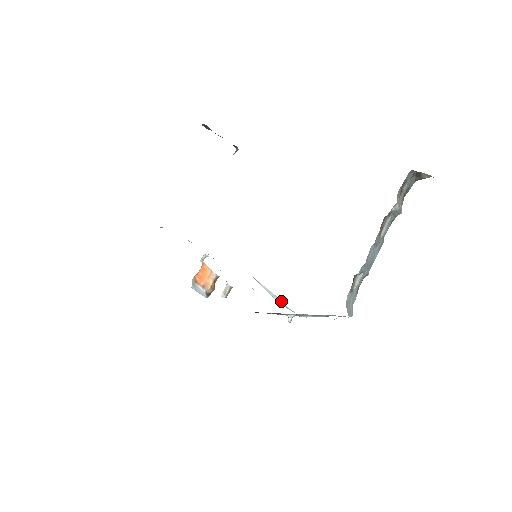
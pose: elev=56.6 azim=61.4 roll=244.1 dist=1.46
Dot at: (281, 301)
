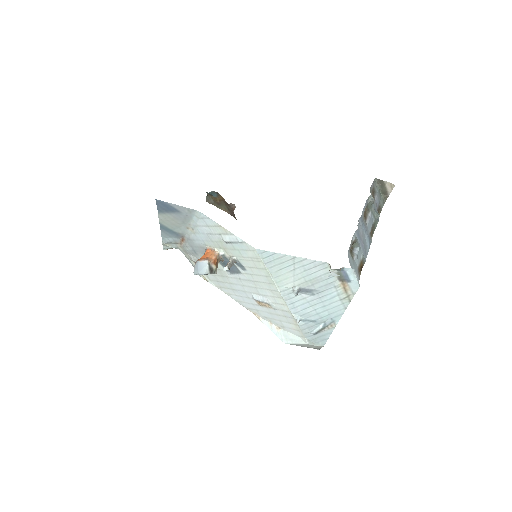
Dot at: (285, 332)
